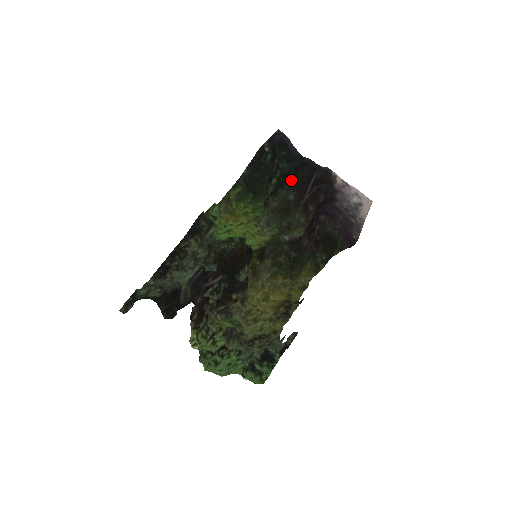
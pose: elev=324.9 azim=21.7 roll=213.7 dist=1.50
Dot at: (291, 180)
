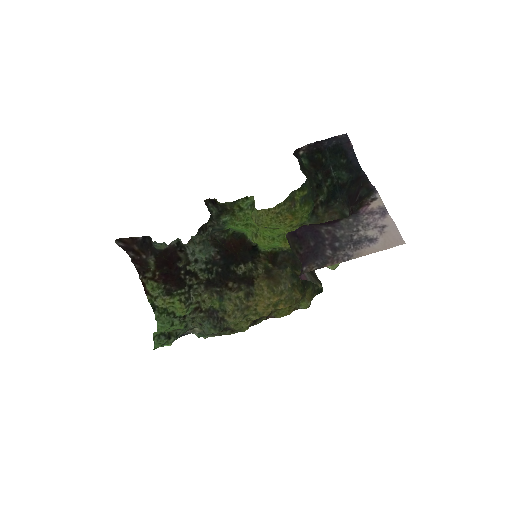
Dot at: (345, 193)
